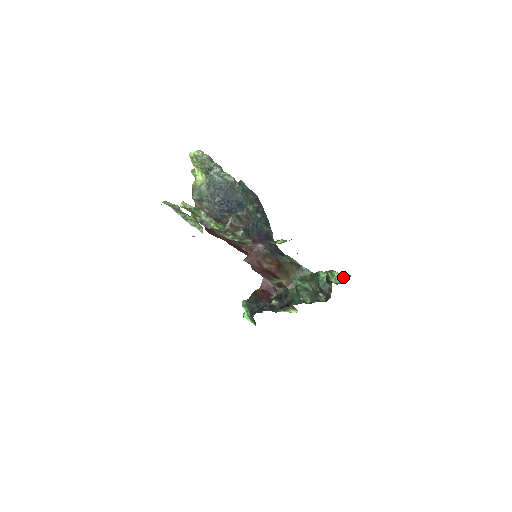
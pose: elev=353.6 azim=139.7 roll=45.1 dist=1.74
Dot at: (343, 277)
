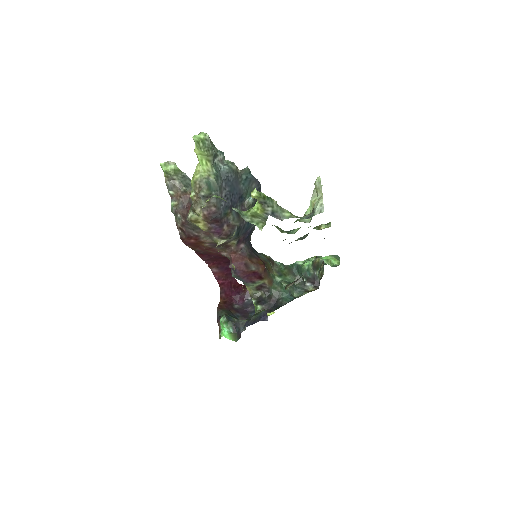
Dot at: (335, 259)
